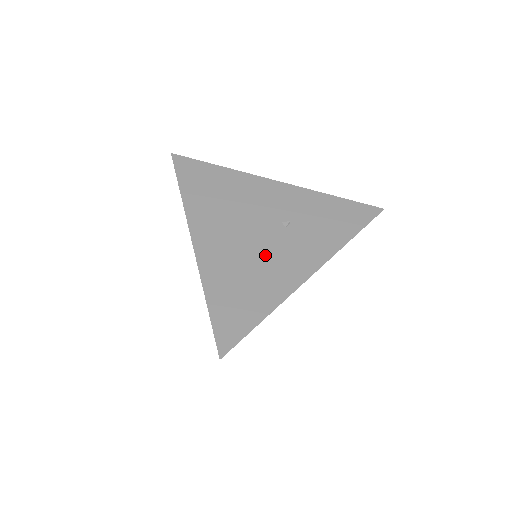
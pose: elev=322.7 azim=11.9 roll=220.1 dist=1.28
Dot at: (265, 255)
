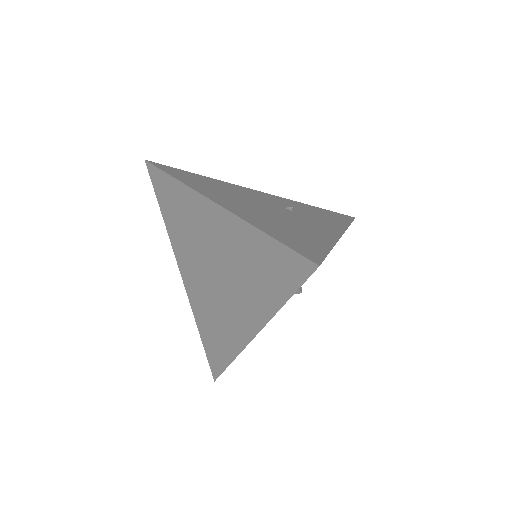
Dot at: (291, 219)
